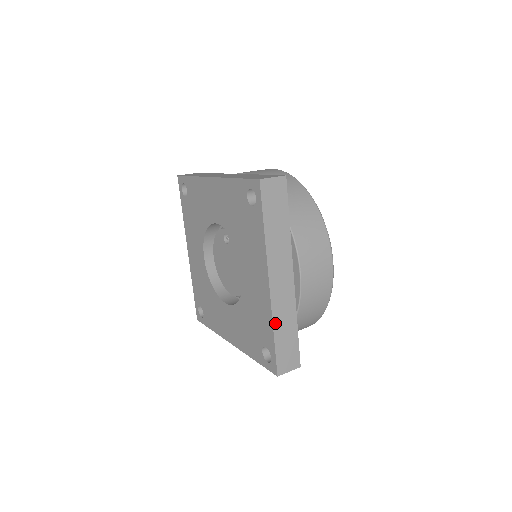
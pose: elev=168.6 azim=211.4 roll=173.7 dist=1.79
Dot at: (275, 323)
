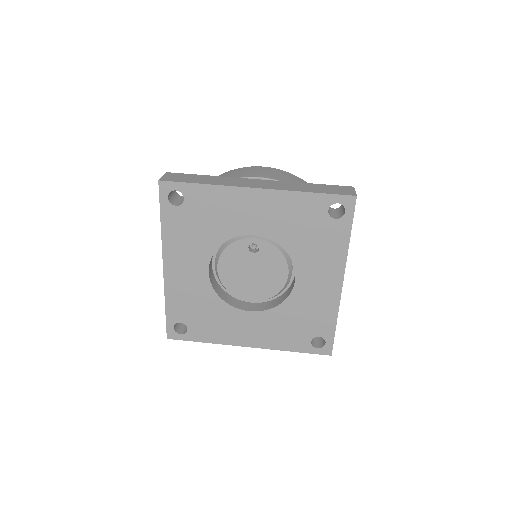
Dot at: occluded
